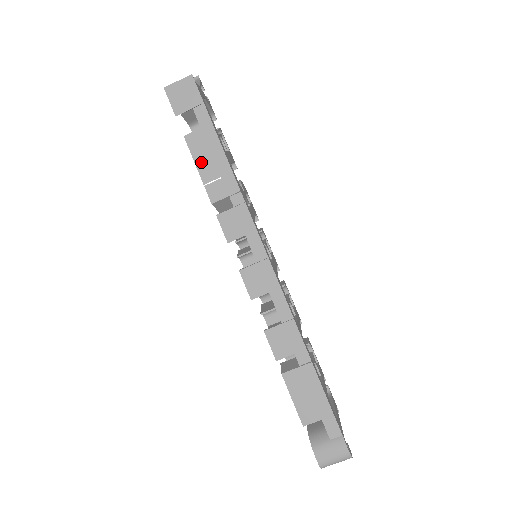
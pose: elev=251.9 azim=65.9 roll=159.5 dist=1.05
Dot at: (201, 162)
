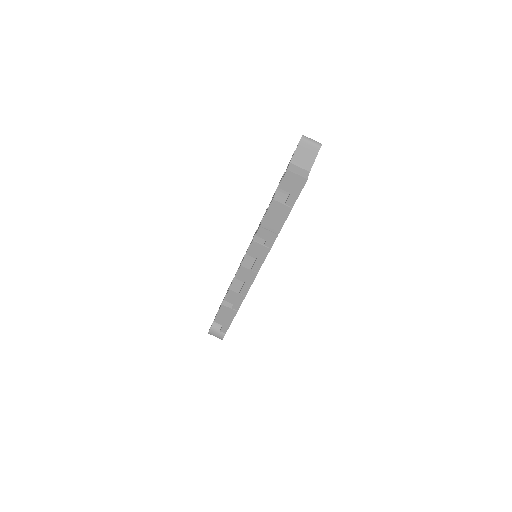
Dot at: (269, 217)
